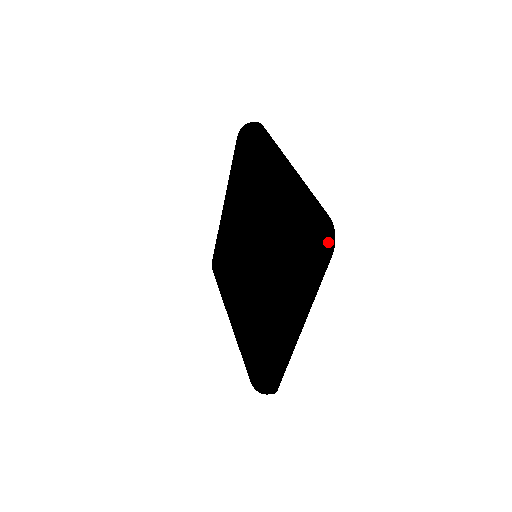
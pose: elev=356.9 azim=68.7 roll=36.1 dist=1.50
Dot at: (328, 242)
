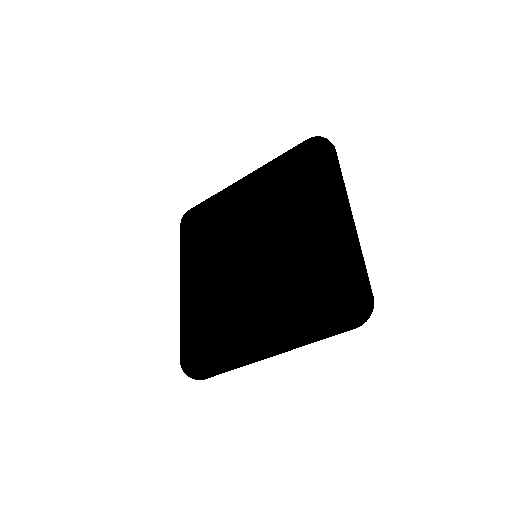
Dot at: occluded
